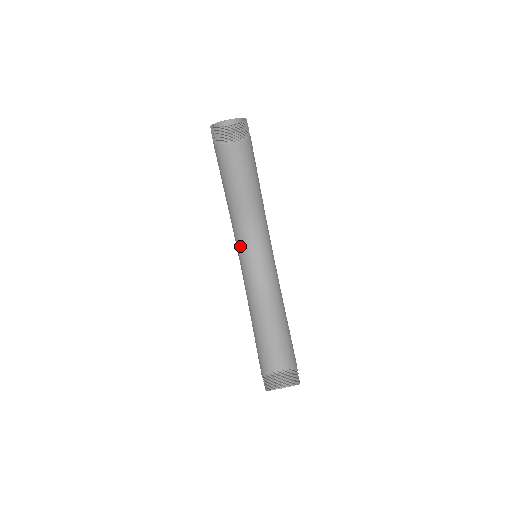
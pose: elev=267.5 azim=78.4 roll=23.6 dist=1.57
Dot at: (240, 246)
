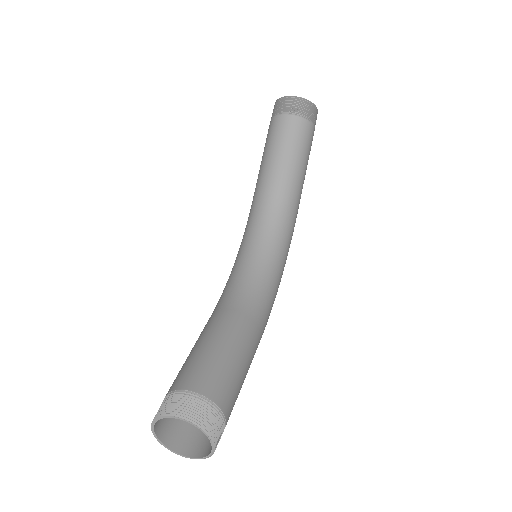
Dot at: (243, 242)
